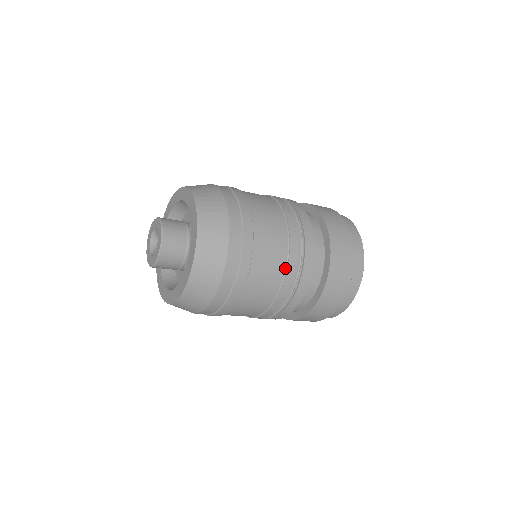
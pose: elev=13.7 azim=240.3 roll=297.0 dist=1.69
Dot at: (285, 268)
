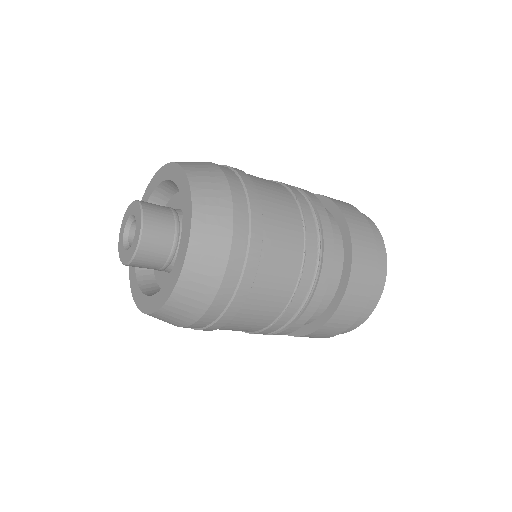
Dot at: (303, 237)
